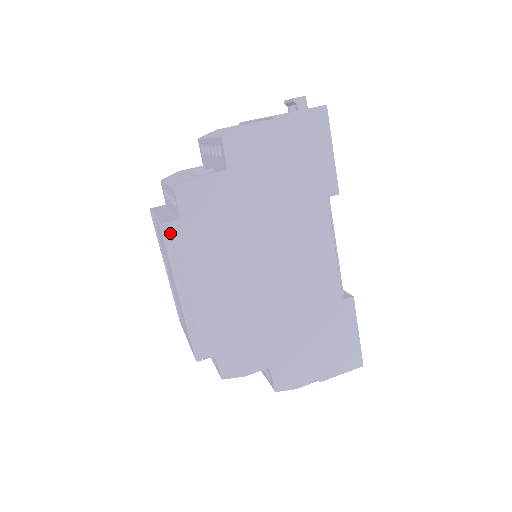
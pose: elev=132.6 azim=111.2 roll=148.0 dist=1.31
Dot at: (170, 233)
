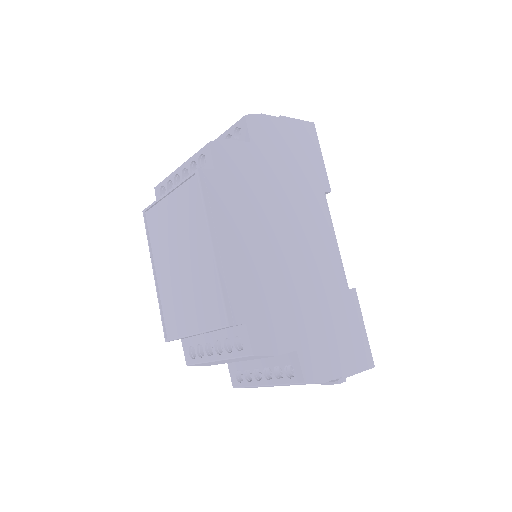
Dot at: (205, 179)
